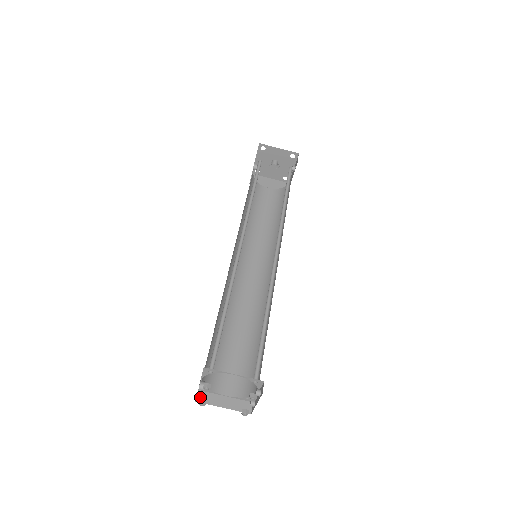
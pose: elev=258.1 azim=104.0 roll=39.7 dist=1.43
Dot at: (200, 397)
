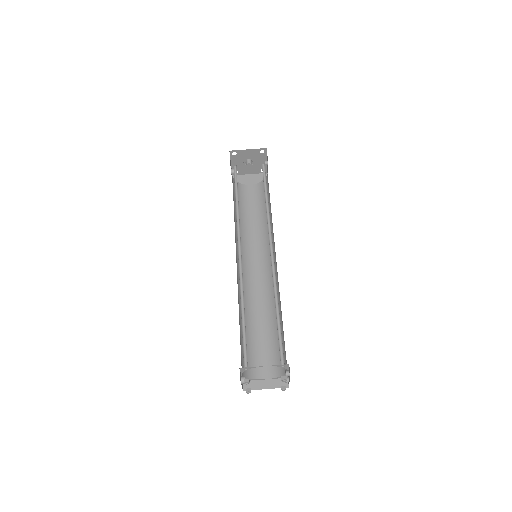
Dot at: (245, 386)
